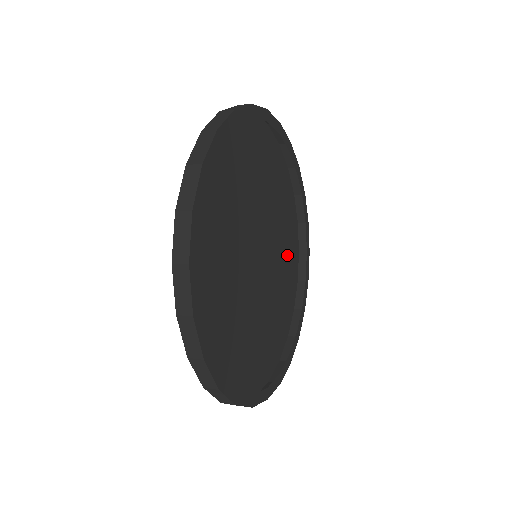
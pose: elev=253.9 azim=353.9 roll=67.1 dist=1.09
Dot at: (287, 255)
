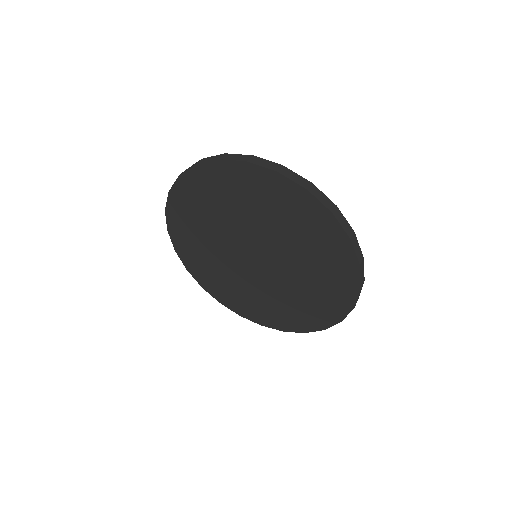
Dot at: (261, 307)
